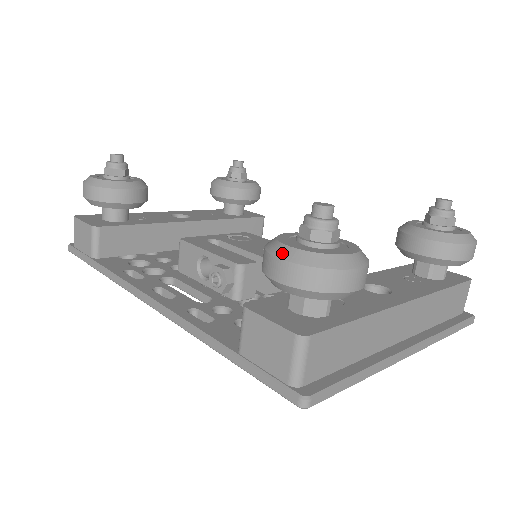
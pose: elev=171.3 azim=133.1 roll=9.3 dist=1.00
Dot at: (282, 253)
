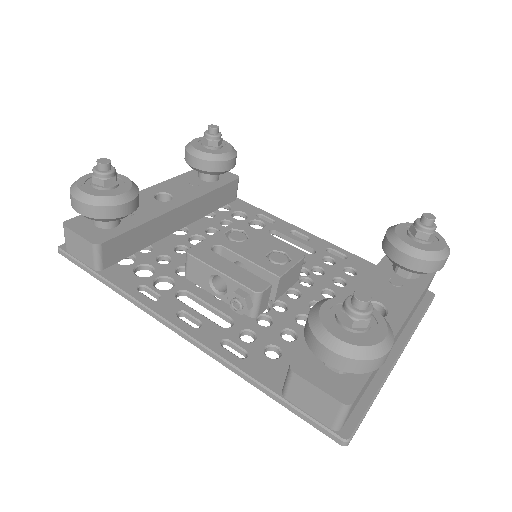
Dot at: (332, 345)
